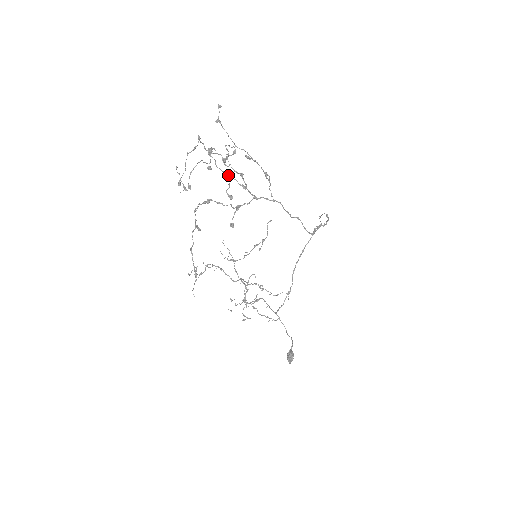
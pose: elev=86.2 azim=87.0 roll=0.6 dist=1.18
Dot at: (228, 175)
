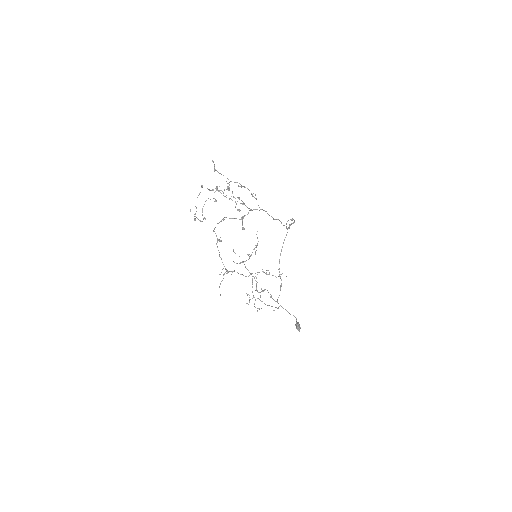
Dot at: occluded
